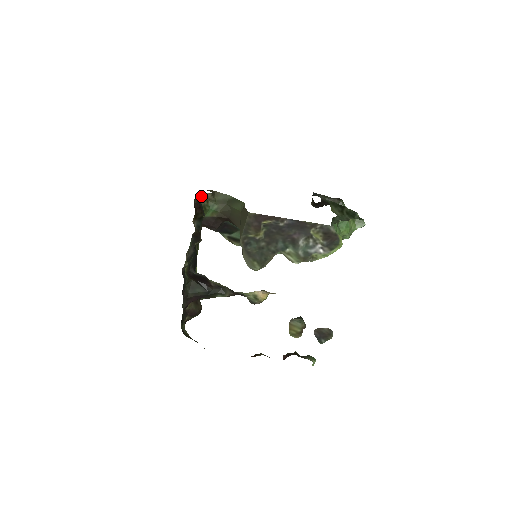
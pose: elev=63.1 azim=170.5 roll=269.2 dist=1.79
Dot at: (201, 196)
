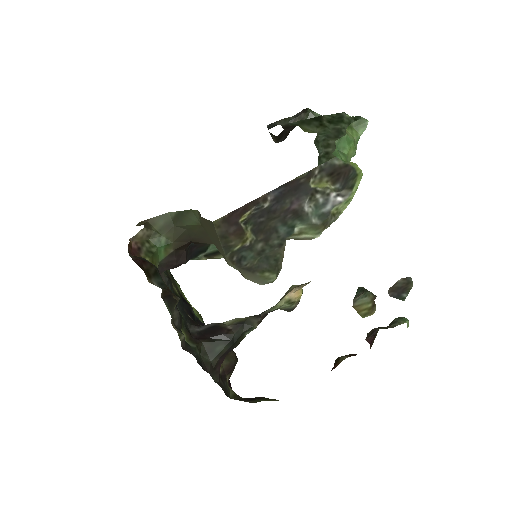
Dot at: (134, 241)
